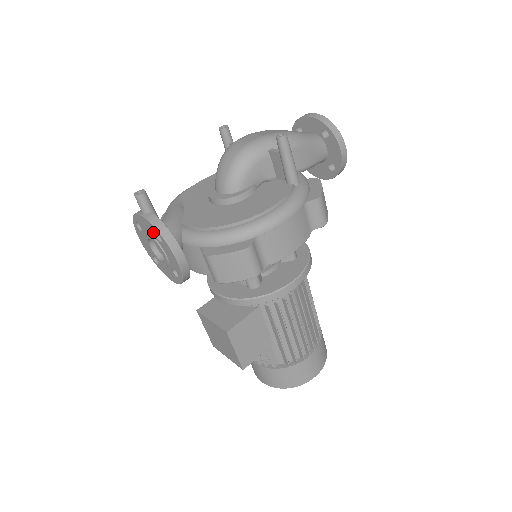
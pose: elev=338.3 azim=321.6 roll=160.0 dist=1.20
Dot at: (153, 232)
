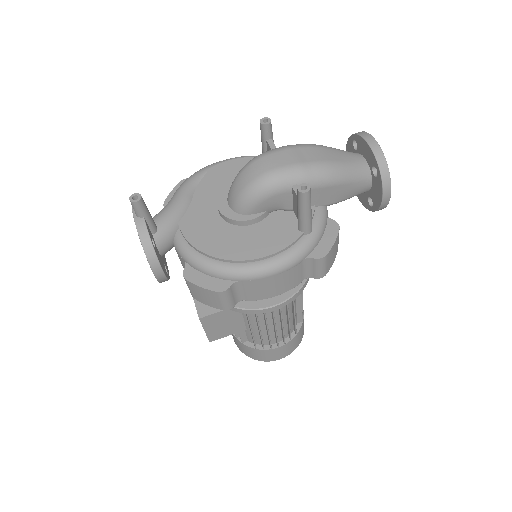
Dot at: occluded
